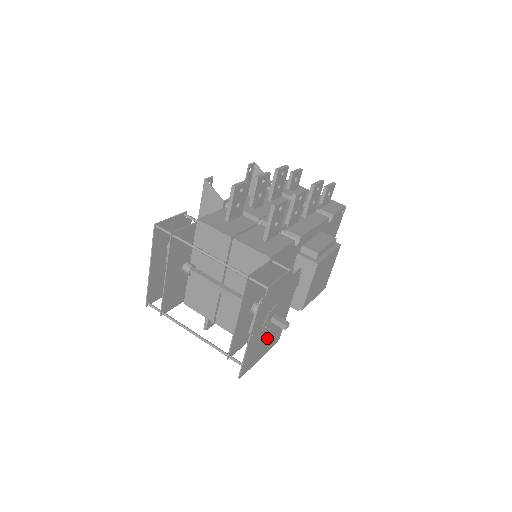
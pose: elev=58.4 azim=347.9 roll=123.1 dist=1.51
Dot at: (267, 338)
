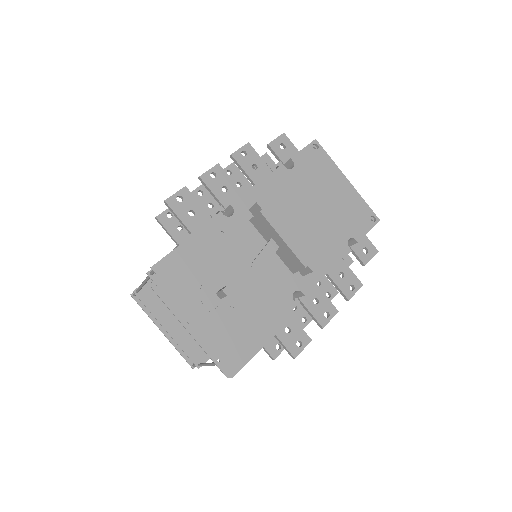
Dot at: (246, 319)
